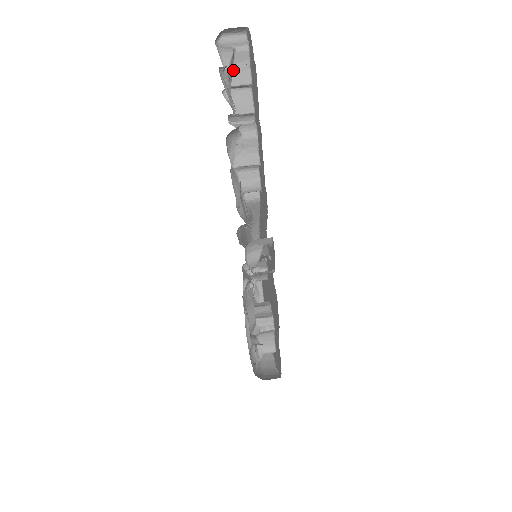
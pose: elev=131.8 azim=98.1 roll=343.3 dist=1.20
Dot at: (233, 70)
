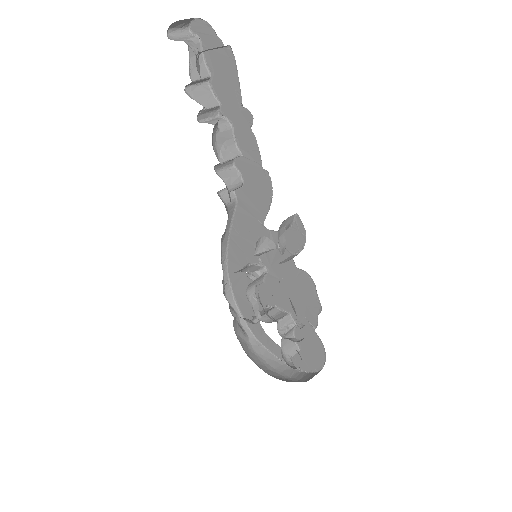
Dot at: (190, 64)
